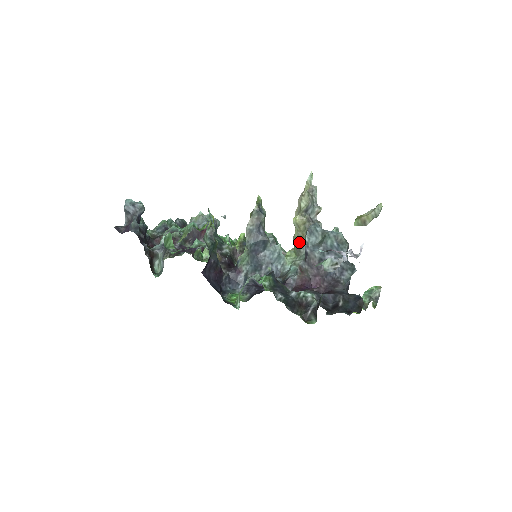
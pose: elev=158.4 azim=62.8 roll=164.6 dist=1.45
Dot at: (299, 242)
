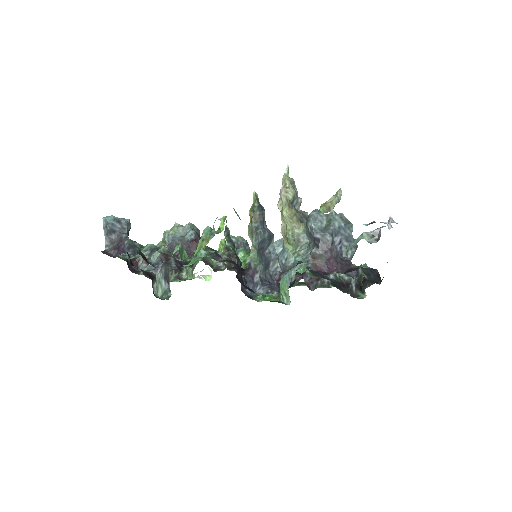
Dot at: (296, 233)
